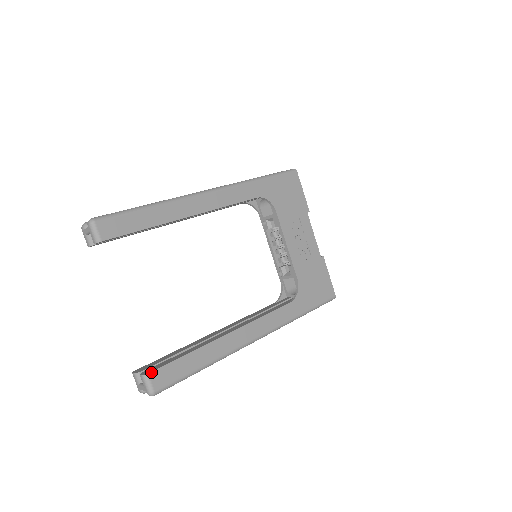
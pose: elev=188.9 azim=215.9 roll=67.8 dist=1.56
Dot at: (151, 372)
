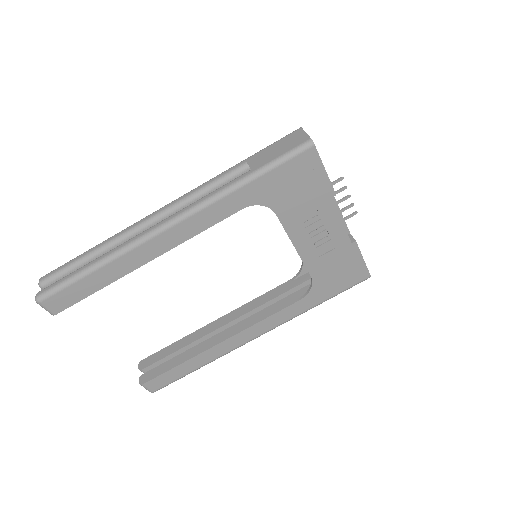
Dot at: (145, 383)
